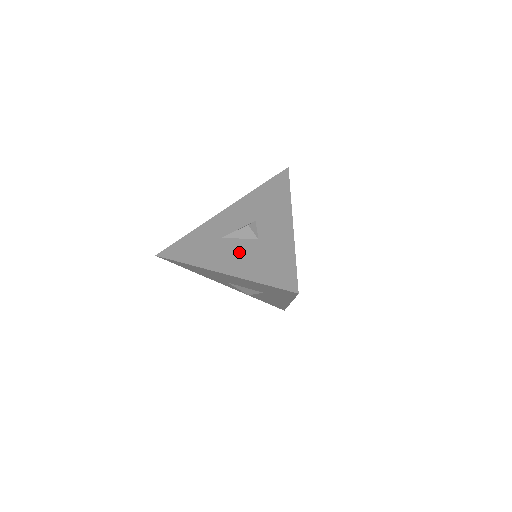
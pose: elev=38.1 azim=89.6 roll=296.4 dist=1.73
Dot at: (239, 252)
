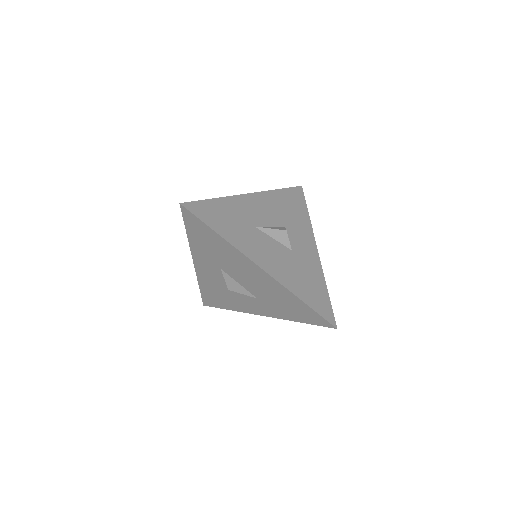
Dot at: (277, 255)
